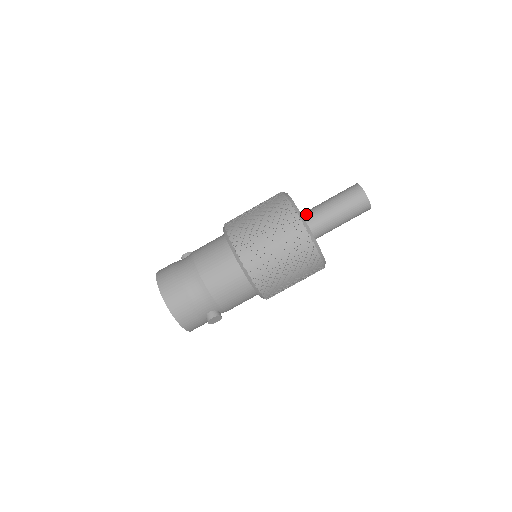
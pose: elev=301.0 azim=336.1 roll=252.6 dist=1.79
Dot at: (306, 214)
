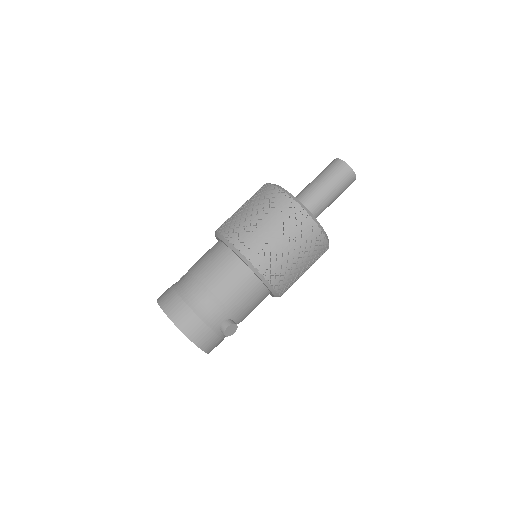
Dot at: occluded
